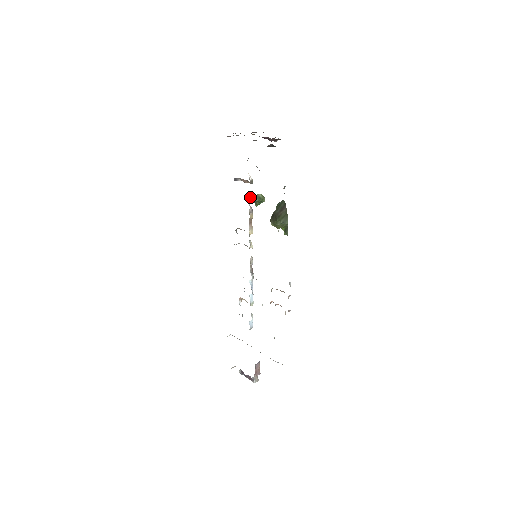
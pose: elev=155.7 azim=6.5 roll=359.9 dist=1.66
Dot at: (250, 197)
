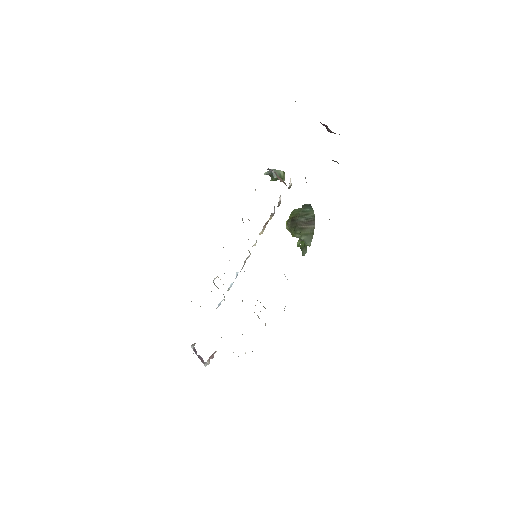
Dot at: (279, 201)
